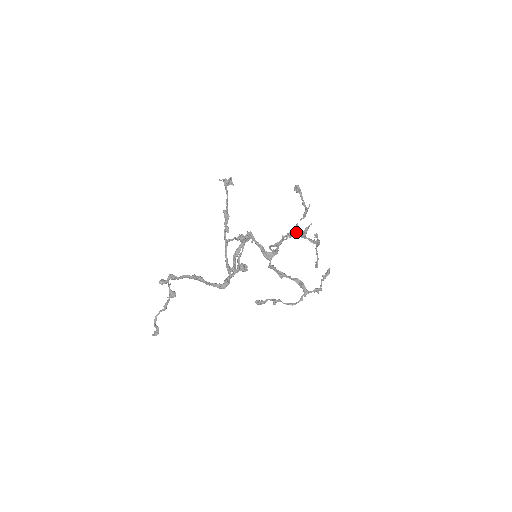
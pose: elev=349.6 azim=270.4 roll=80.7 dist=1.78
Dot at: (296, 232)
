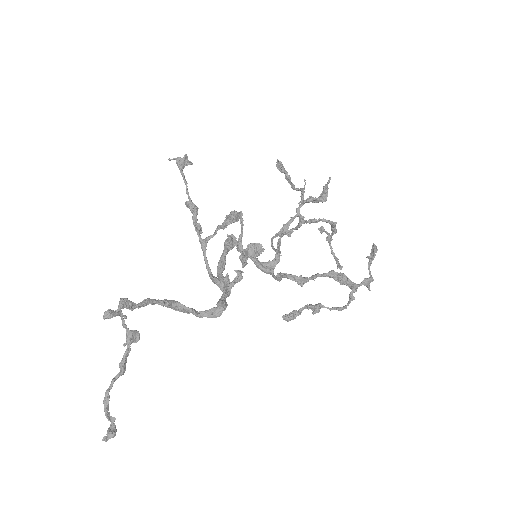
Dot at: (311, 197)
